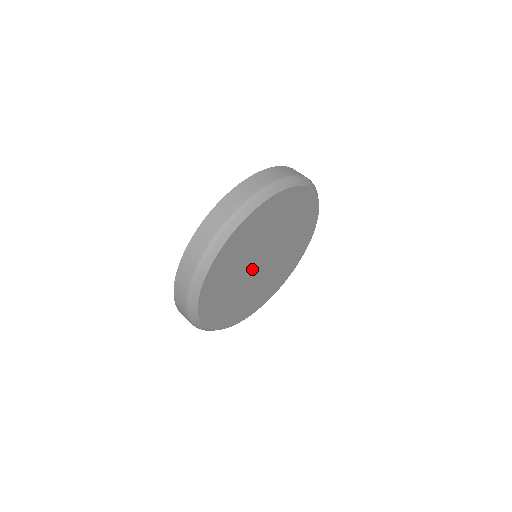
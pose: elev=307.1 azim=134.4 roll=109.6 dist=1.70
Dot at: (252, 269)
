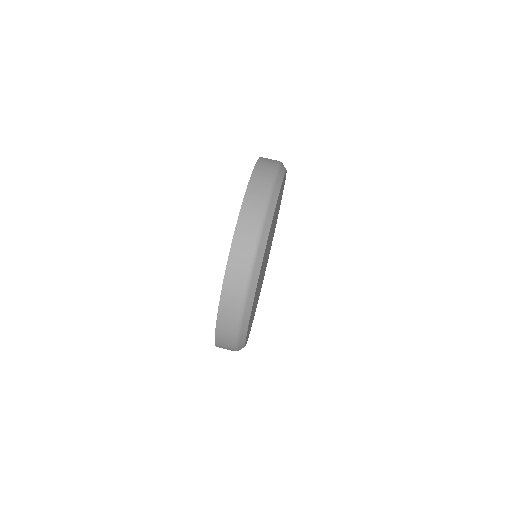
Dot at: (263, 272)
